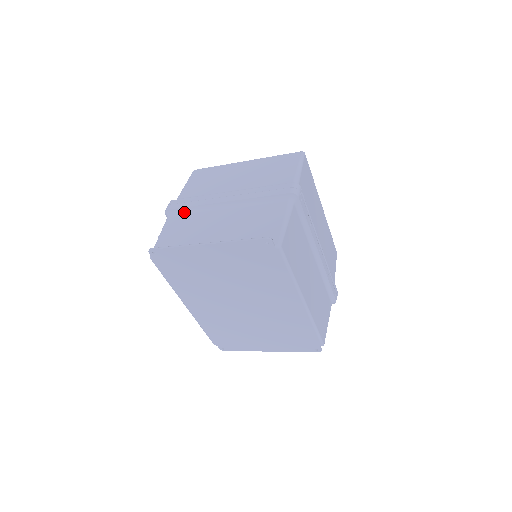
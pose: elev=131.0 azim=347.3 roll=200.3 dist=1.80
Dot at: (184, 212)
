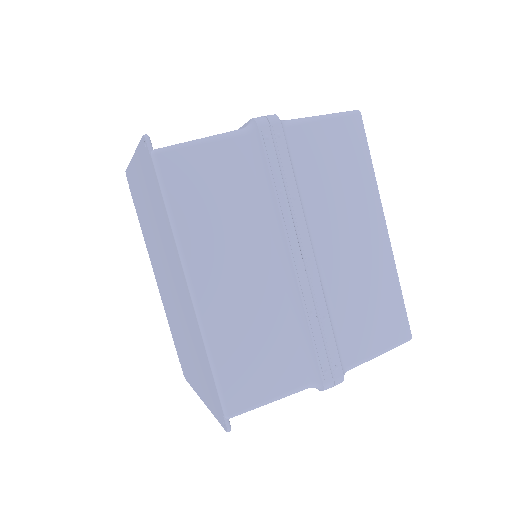
Dot at: occluded
